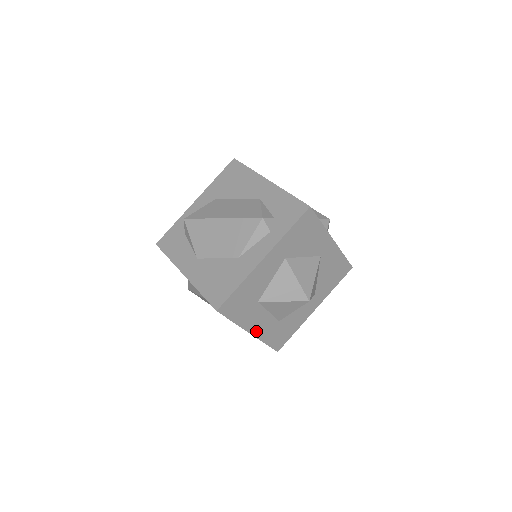
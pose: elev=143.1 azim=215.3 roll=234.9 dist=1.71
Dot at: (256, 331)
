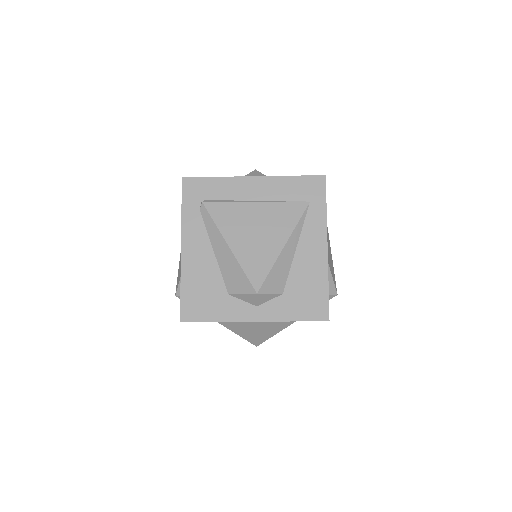
Dot at: occluded
